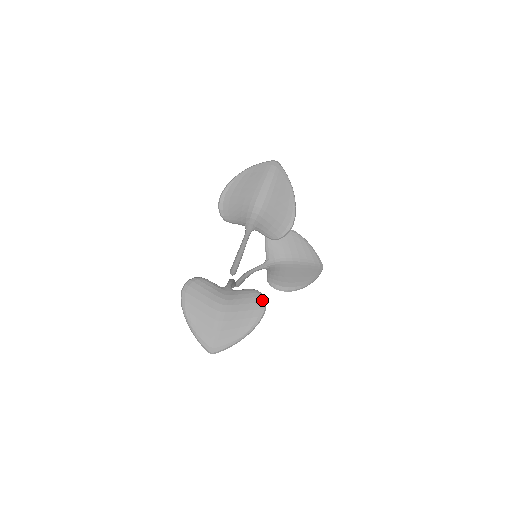
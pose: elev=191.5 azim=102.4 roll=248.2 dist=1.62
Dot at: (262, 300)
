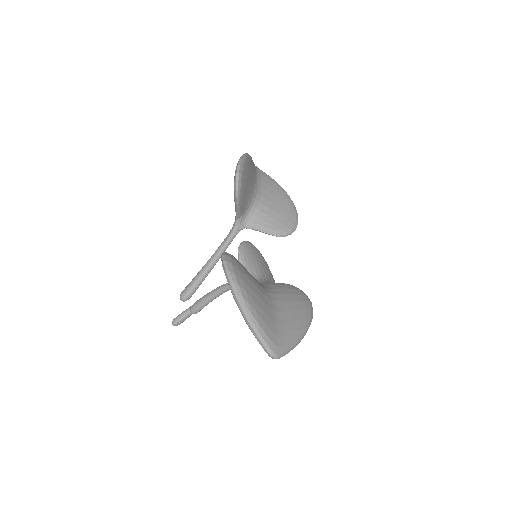
Dot at: occluded
